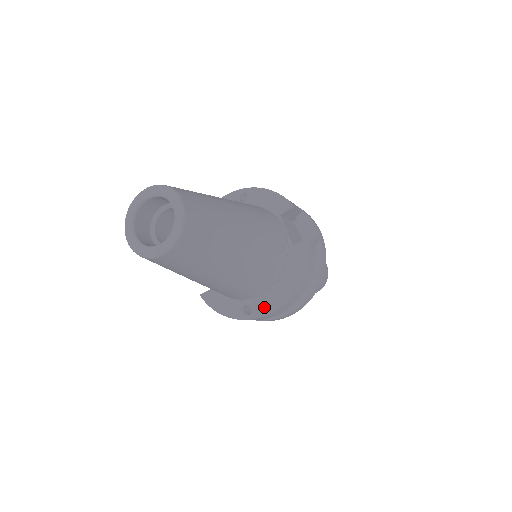
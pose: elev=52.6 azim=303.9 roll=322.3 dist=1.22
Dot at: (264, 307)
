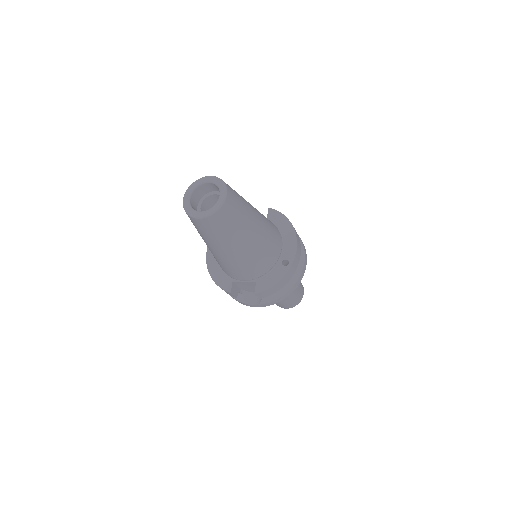
Dot at: (290, 251)
